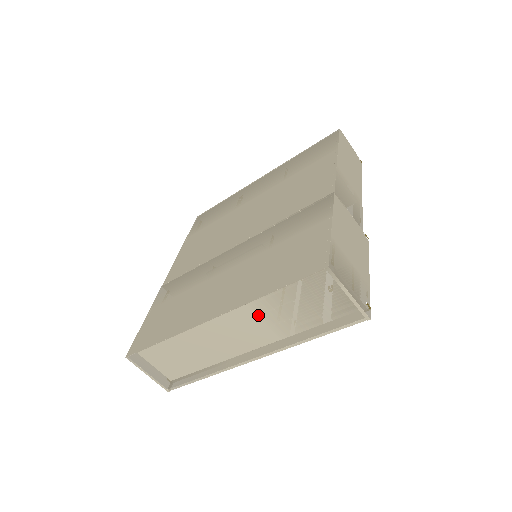
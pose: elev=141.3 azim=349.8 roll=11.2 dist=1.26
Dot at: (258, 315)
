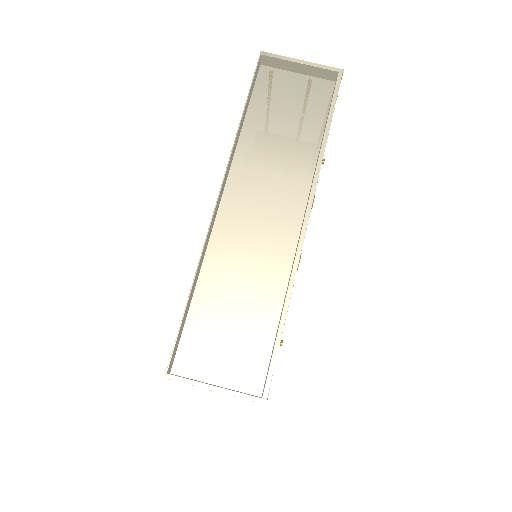
Dot at: (263, 171)
